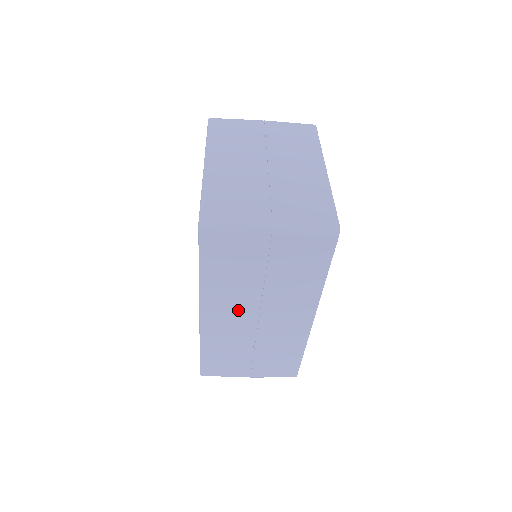
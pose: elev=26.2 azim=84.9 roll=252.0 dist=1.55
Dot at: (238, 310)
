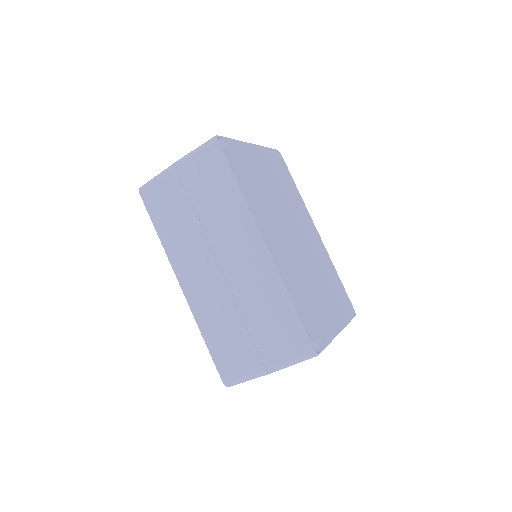
Dot at: (200, 263)
